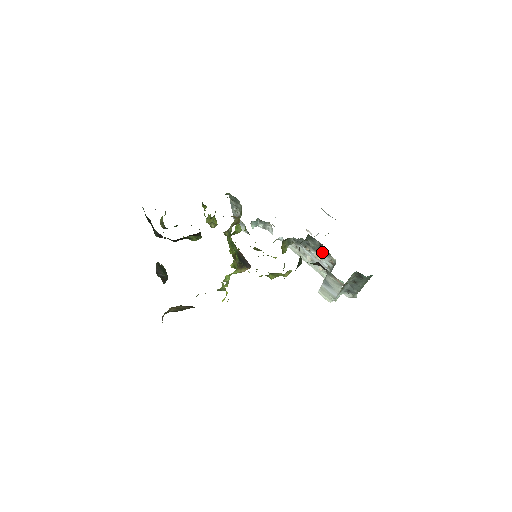
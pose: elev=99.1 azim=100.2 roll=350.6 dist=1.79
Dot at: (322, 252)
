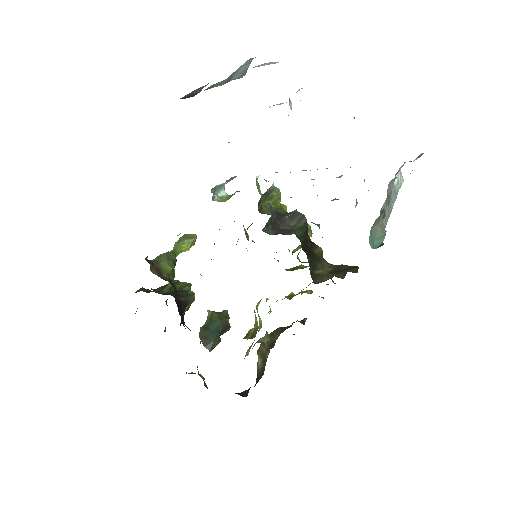
Dot at: occluded
